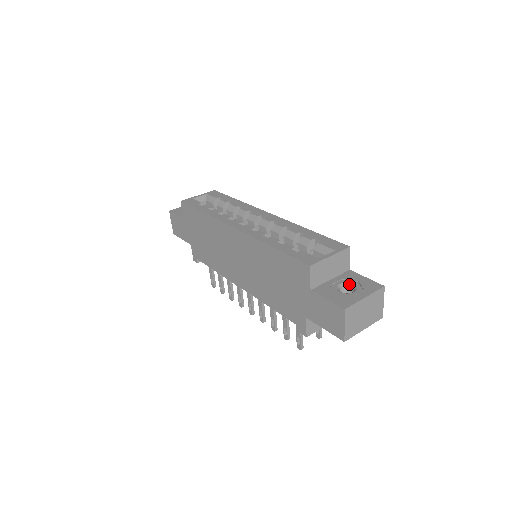
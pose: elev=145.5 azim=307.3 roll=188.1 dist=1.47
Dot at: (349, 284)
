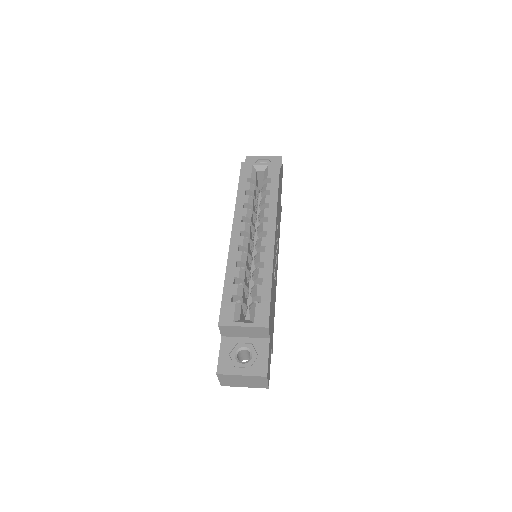
Dot at: (251, 352)
